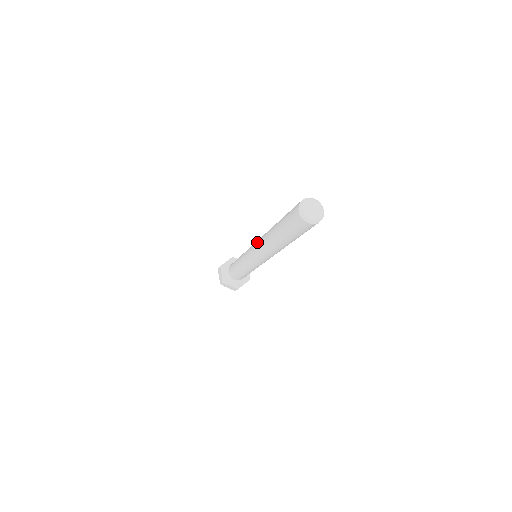
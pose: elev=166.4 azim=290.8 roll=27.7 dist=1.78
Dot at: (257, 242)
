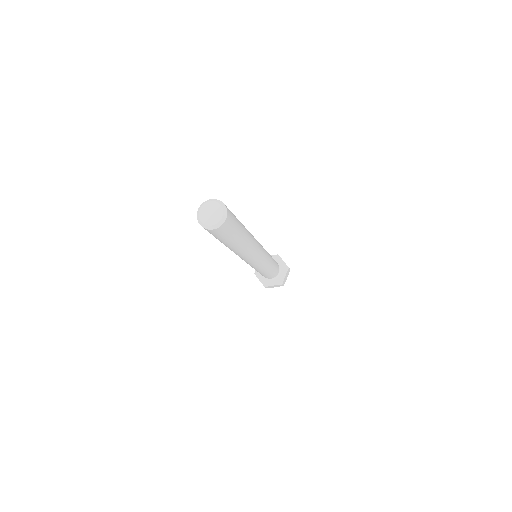
Dot at: occluded
